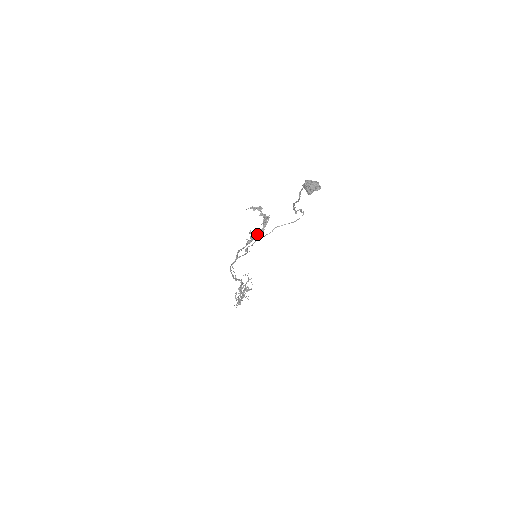
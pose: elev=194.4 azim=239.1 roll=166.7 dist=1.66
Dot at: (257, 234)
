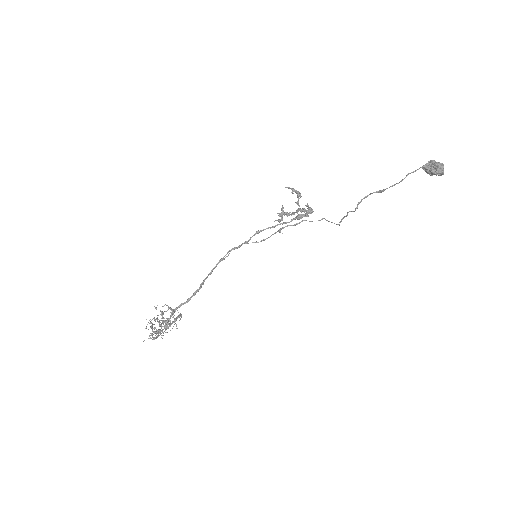
Dot at: occluded
